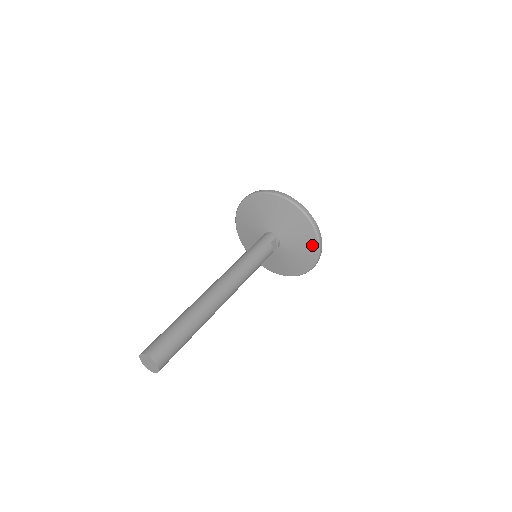
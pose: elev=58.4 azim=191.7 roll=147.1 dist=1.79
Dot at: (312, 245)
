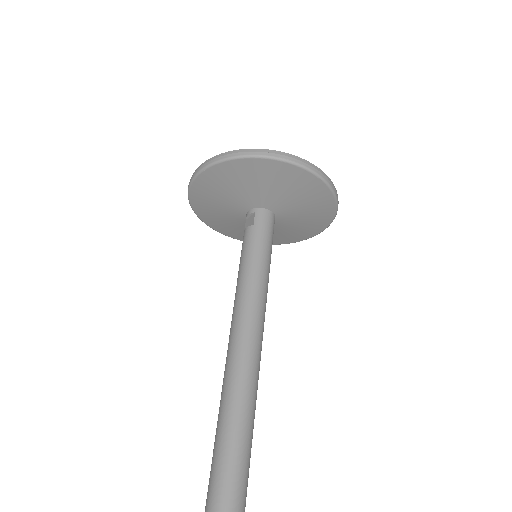
Dot at: (309, 233)
